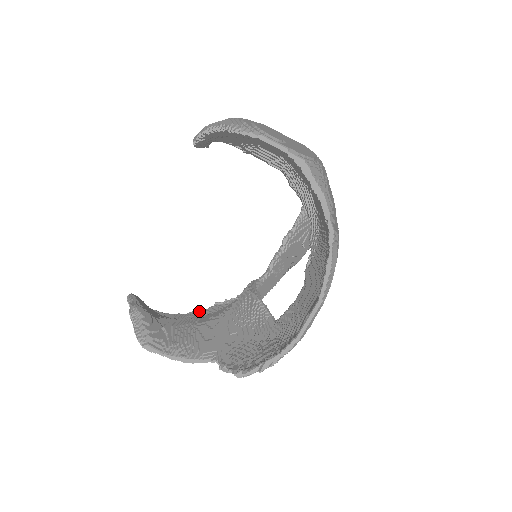
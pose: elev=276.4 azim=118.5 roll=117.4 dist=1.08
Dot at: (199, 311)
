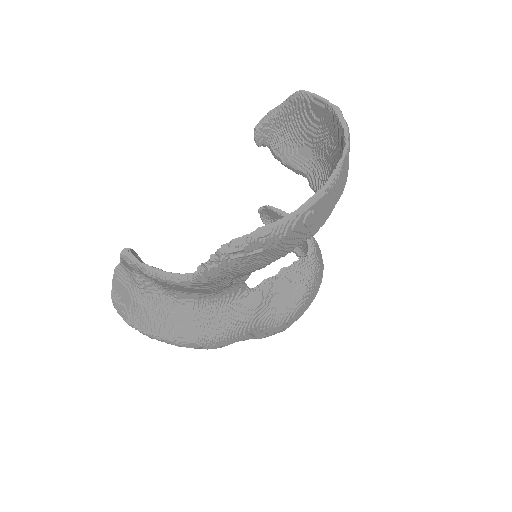
Dot at: occluded
